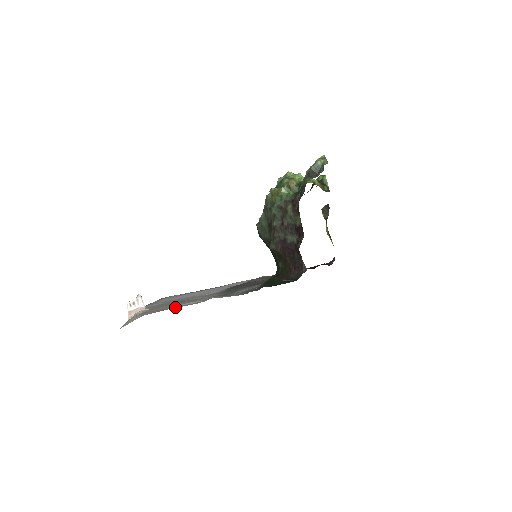
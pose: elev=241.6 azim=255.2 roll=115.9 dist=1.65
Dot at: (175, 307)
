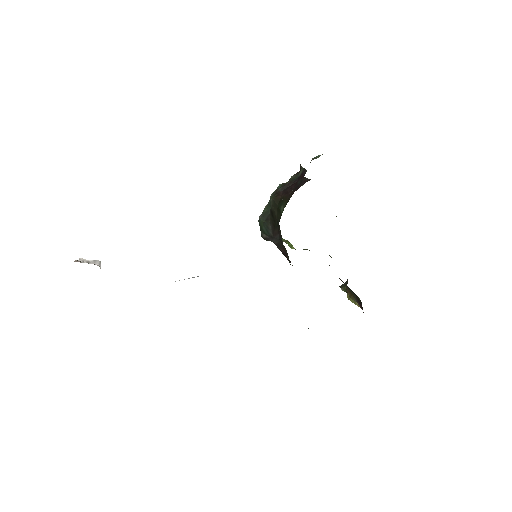
Dot at: occluded
